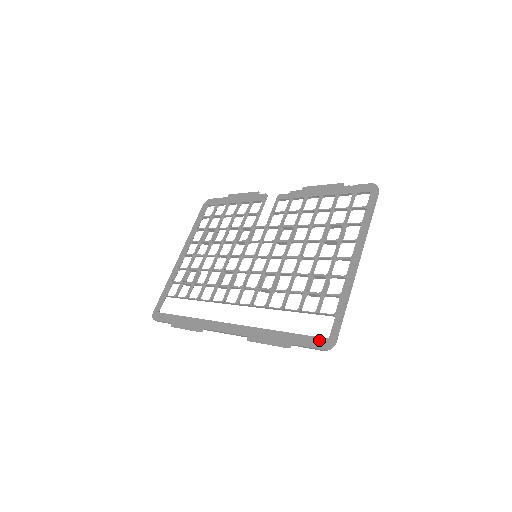
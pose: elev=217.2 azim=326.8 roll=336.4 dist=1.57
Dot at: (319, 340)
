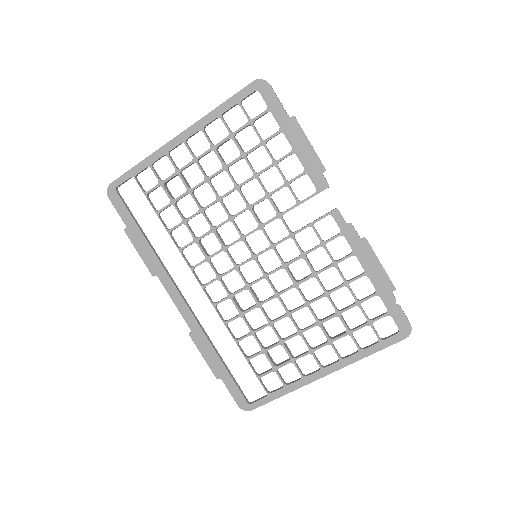
Dot at: (242, 398)
